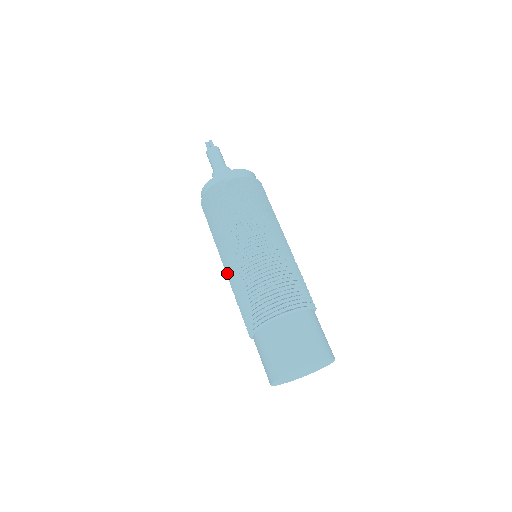
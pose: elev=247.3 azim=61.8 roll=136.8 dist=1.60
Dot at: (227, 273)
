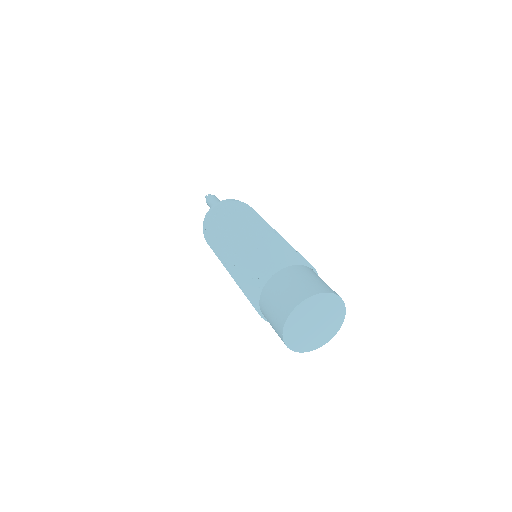
Dot at: (230, 265)
